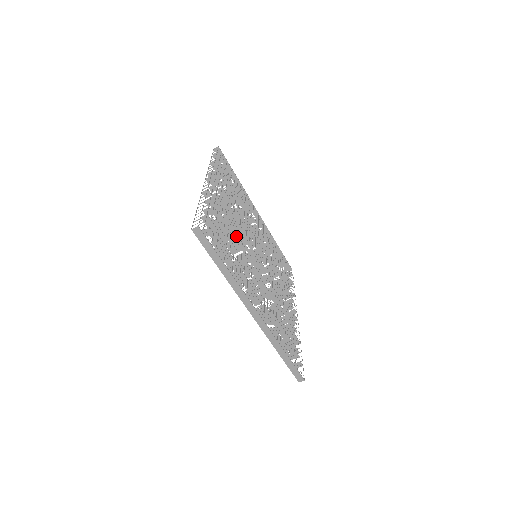
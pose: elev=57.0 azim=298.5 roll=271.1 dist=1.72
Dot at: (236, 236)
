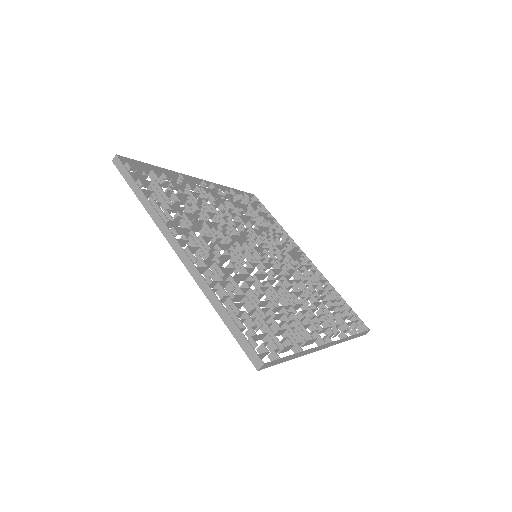
Dot at: occluded
